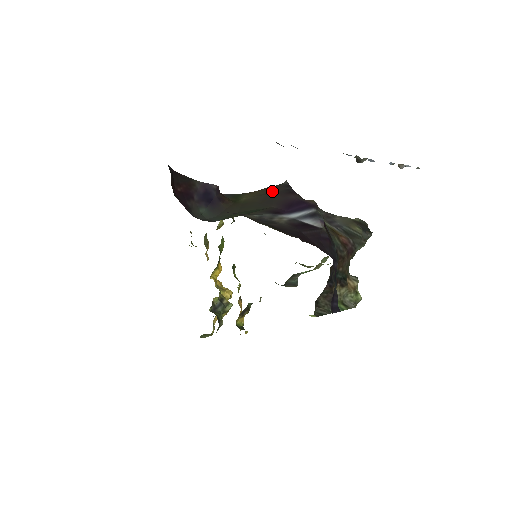
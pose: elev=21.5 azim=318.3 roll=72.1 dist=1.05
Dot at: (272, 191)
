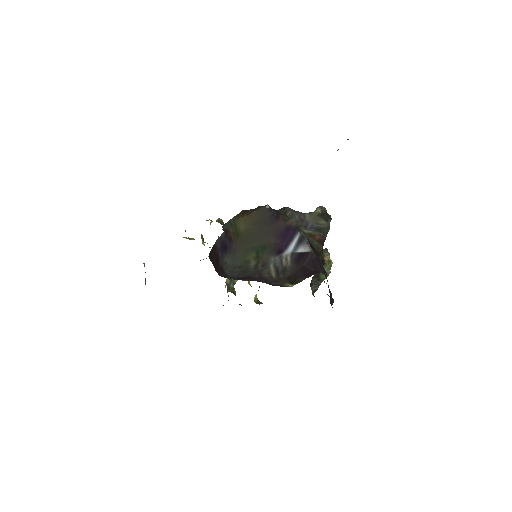
Dot at: (261, 219)
